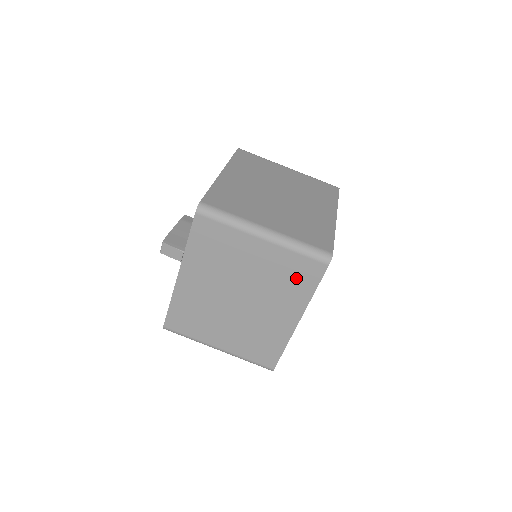
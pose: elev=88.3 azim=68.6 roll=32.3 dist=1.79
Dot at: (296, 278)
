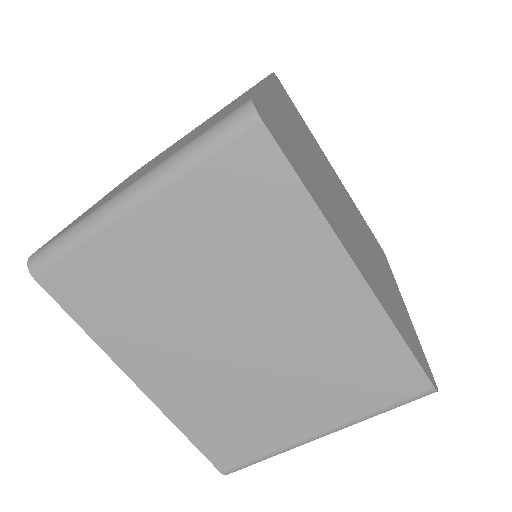
Dot at: occluded
